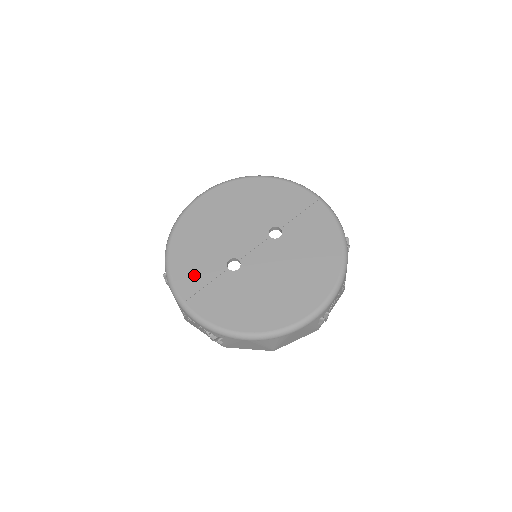
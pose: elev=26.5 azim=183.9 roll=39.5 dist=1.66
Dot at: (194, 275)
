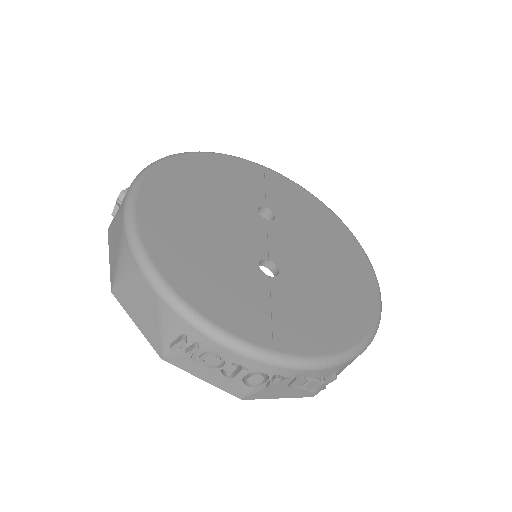
Dot at: (244, 306)
